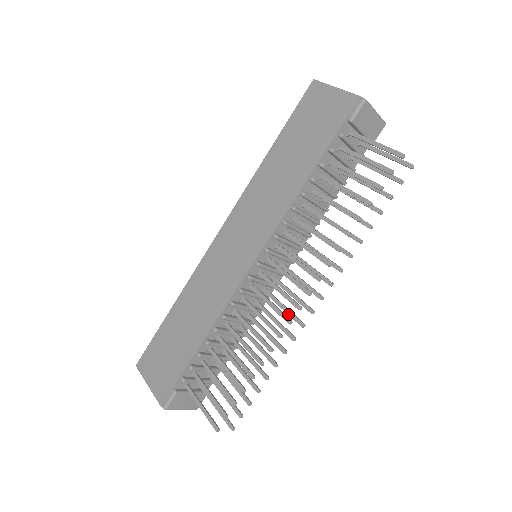
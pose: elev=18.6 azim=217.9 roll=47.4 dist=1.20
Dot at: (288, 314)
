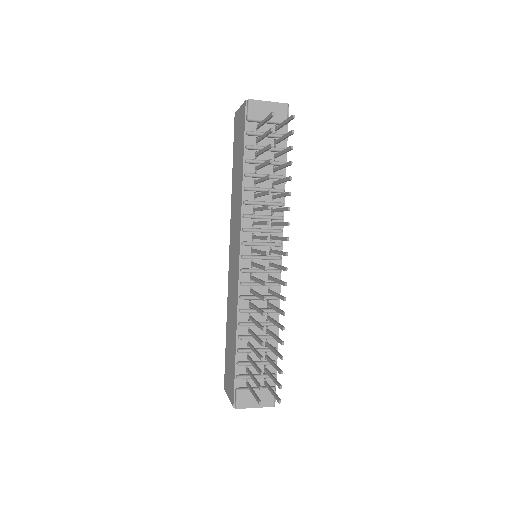
Dot at: (278, 283)
